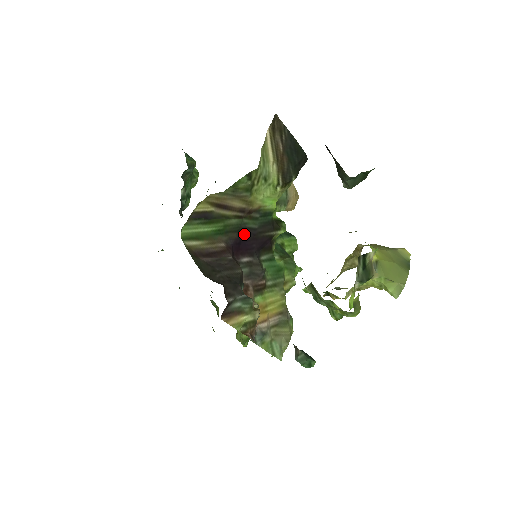
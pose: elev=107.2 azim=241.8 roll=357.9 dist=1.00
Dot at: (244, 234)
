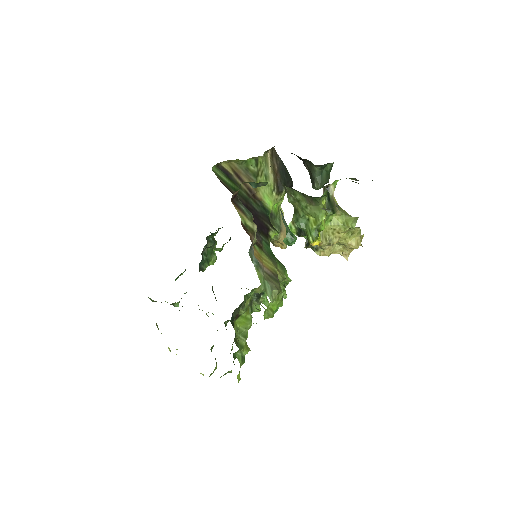
Dot at: (250, 208)
